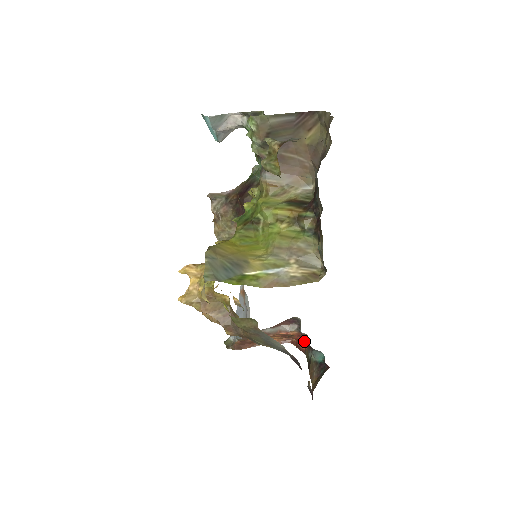
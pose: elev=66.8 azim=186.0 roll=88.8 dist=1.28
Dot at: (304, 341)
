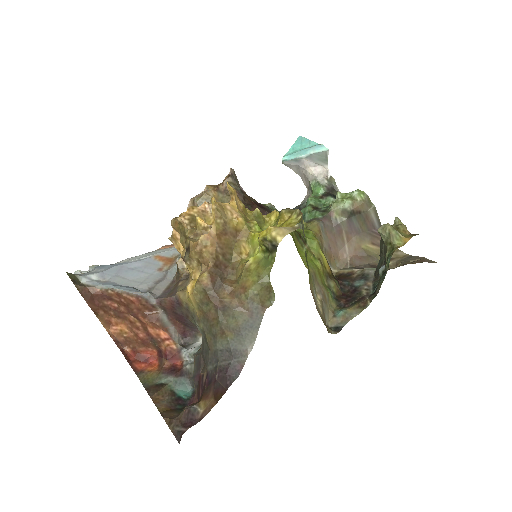
Dot at: (148, 362)
